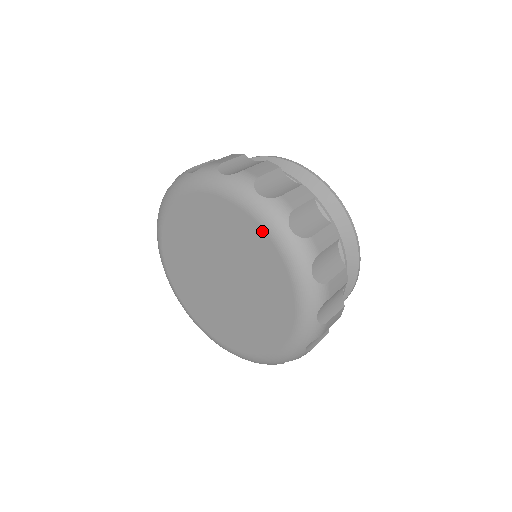
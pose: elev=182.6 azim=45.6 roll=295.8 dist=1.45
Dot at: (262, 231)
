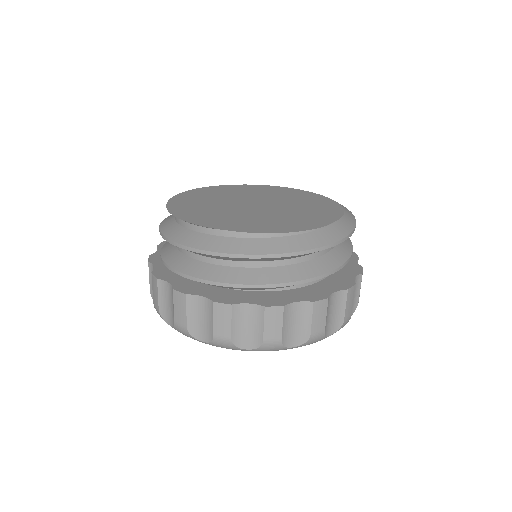
Dot at: occluded
